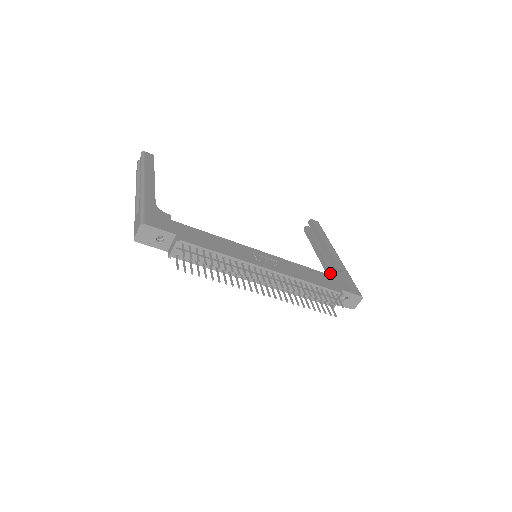
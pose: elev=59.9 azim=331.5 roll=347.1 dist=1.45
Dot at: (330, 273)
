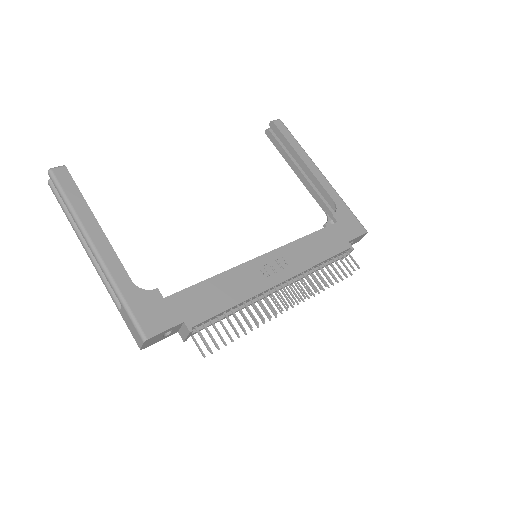
Dot at: (321, 203)
